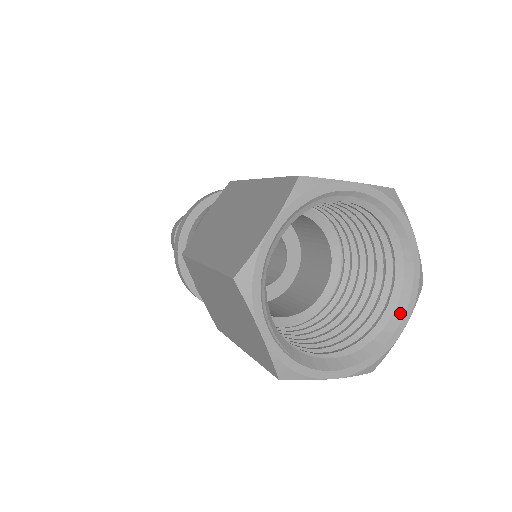
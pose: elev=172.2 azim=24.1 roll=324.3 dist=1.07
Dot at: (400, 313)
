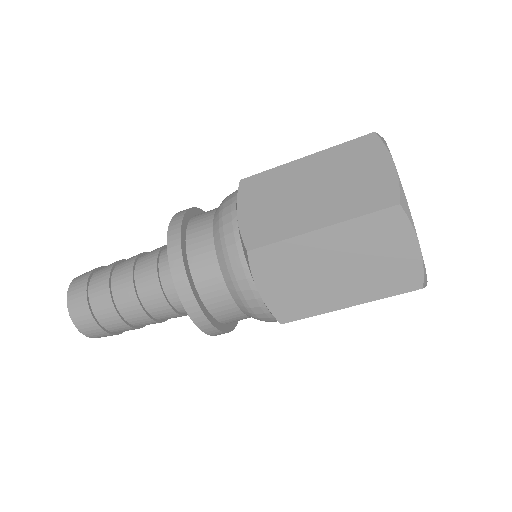
Dot at: occluded
